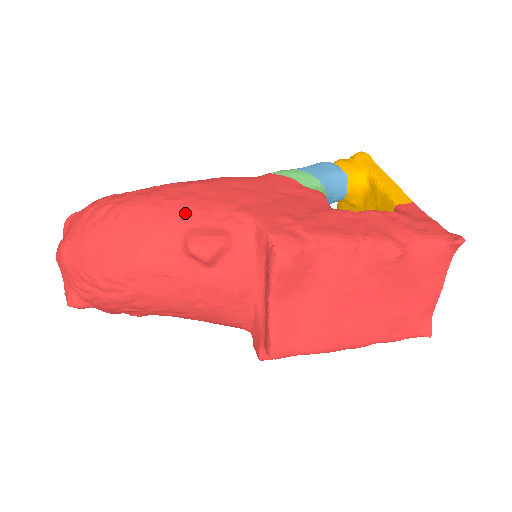
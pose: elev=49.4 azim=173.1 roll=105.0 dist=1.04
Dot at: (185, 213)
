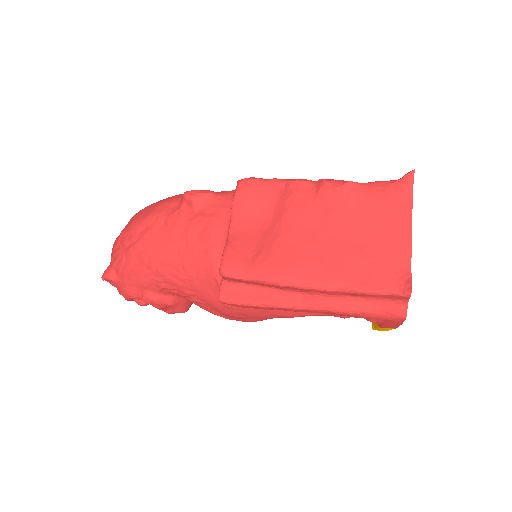
Dot at: occluded
